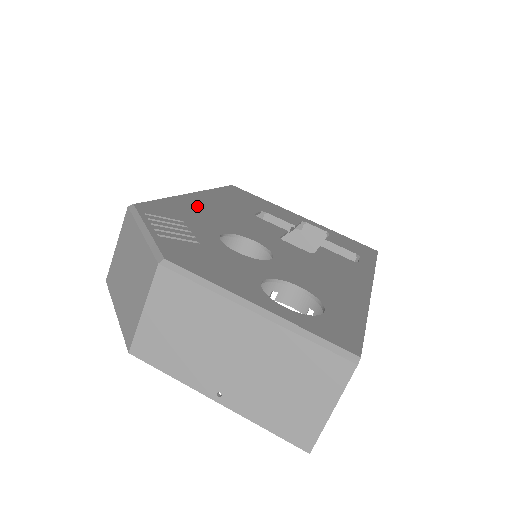
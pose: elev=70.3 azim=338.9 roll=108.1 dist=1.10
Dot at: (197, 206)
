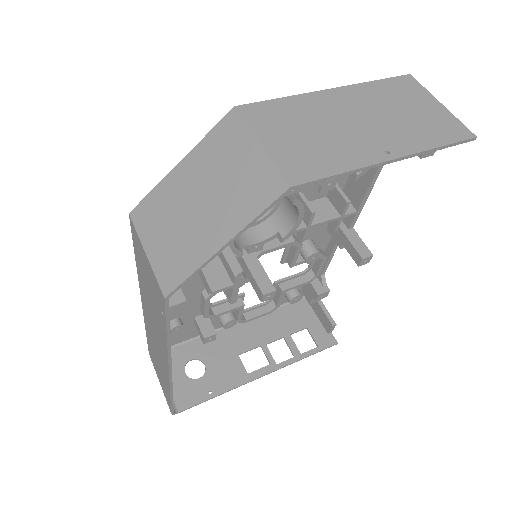
Dot at: occluded
